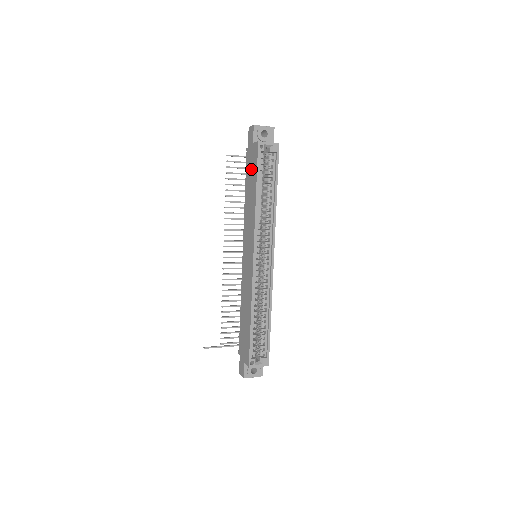
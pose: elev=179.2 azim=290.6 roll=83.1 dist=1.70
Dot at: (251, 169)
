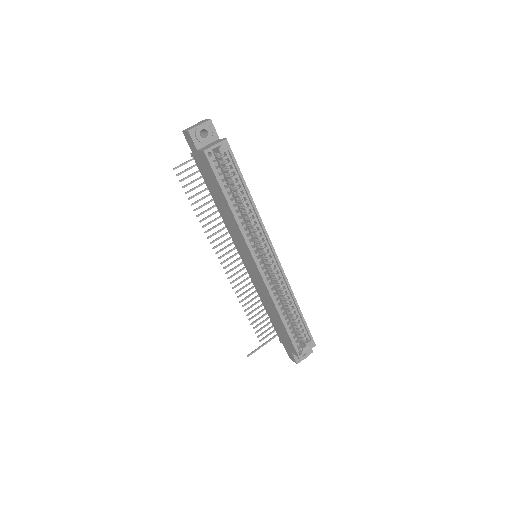
Dot at: (209, 178)
